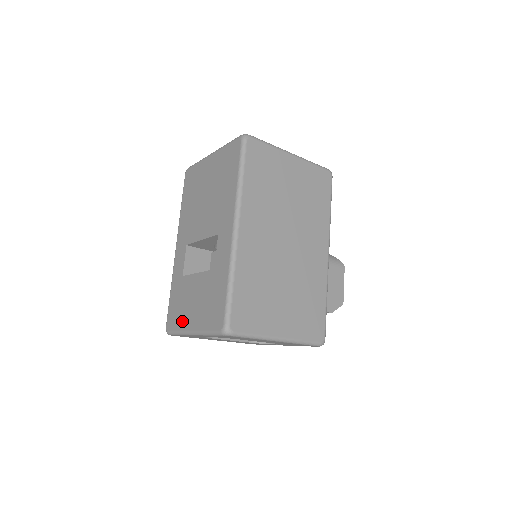
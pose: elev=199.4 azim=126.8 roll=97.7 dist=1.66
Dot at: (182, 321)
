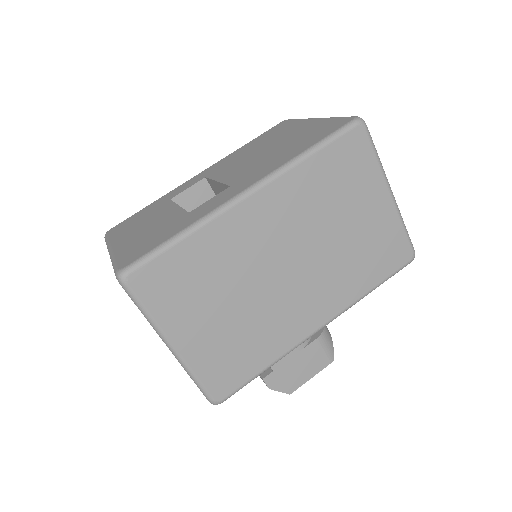
Dot at: (120, 234)
